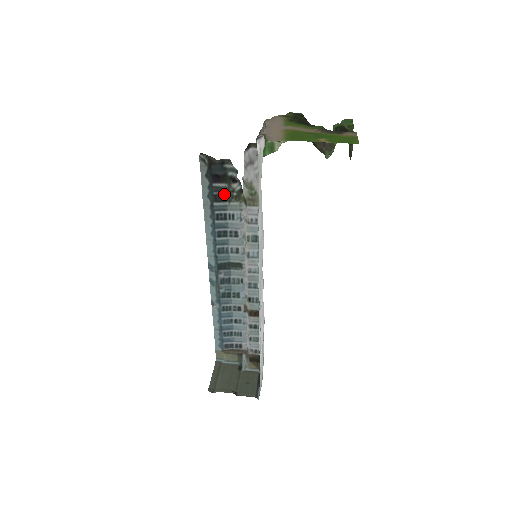
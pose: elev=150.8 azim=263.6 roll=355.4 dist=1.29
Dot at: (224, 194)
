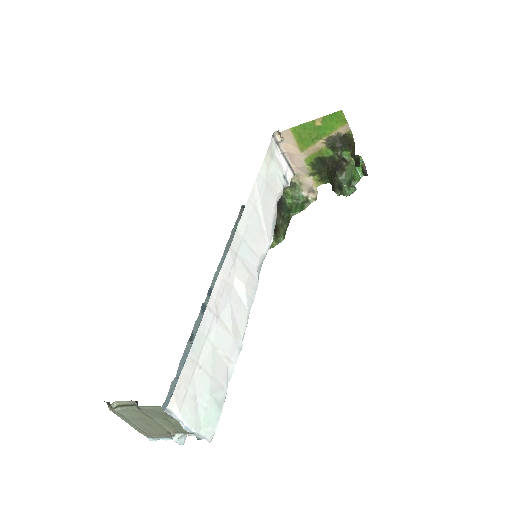
Dot at: occluded
